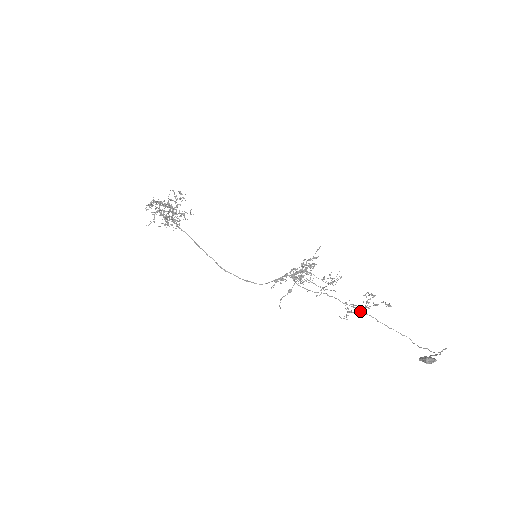
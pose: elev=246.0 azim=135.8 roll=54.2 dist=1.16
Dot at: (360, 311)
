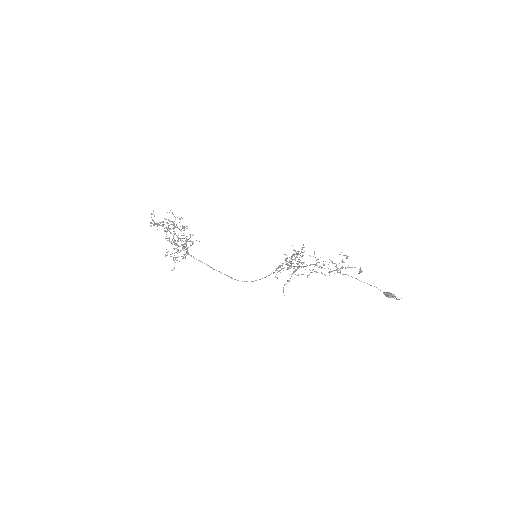
Dot at: occluded
